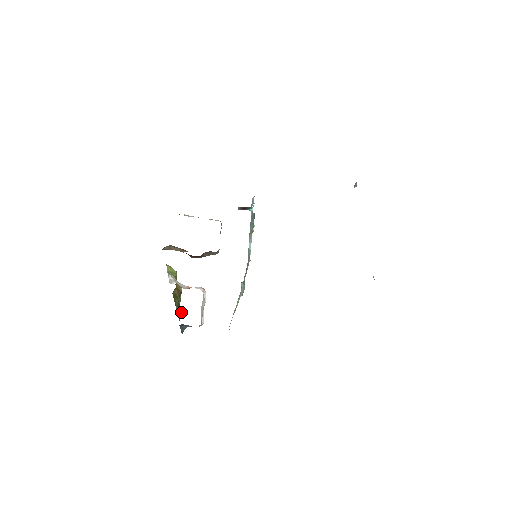
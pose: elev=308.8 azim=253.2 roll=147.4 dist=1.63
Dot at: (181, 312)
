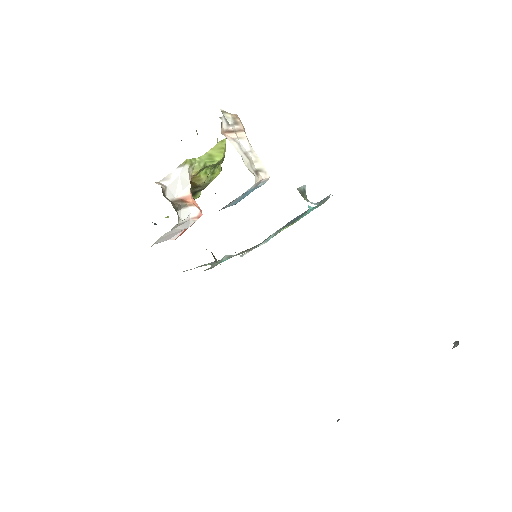
Dot at: (197, 196)
